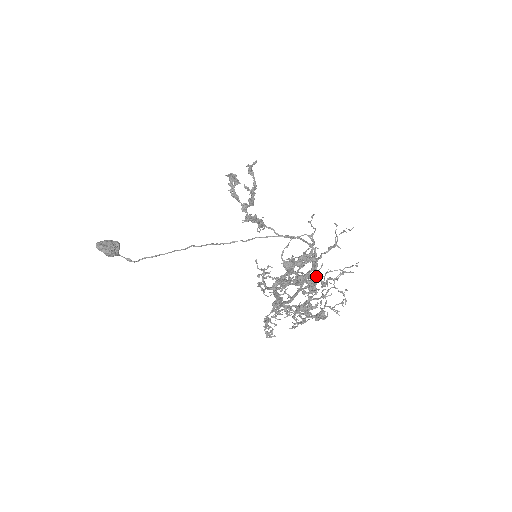
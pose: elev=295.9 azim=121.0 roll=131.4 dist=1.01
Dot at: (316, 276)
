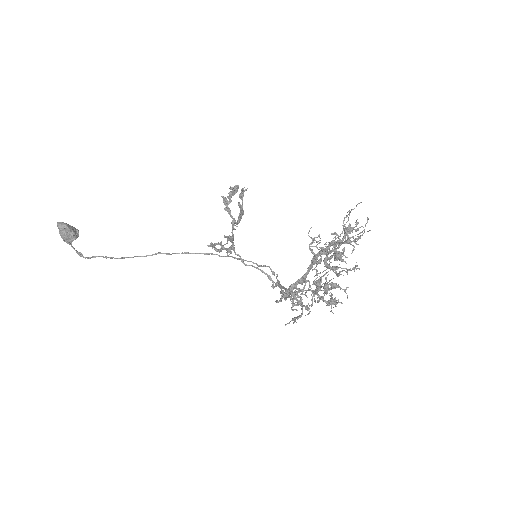
Dot at: (343, 260)
